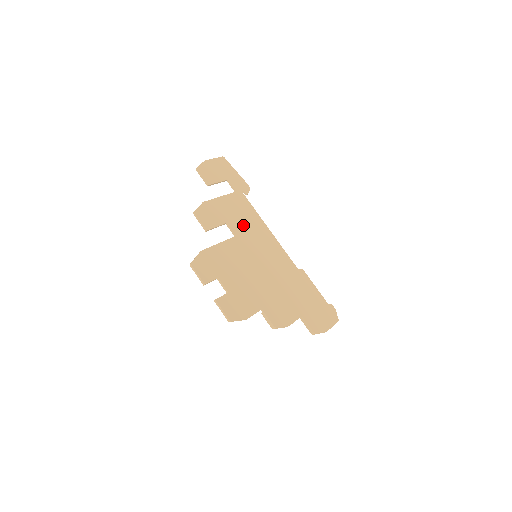
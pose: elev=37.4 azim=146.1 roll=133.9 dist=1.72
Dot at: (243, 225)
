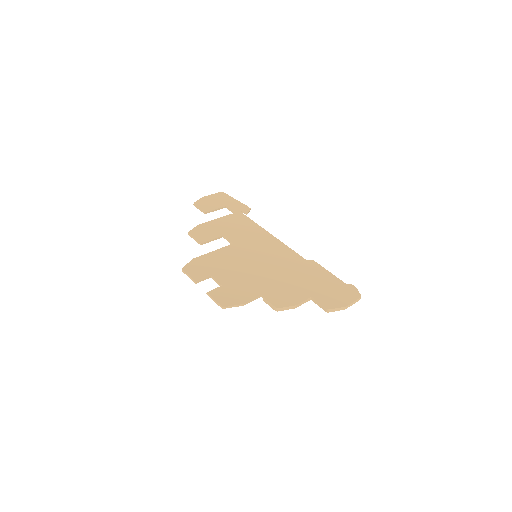
Dot at: (241, 235)
